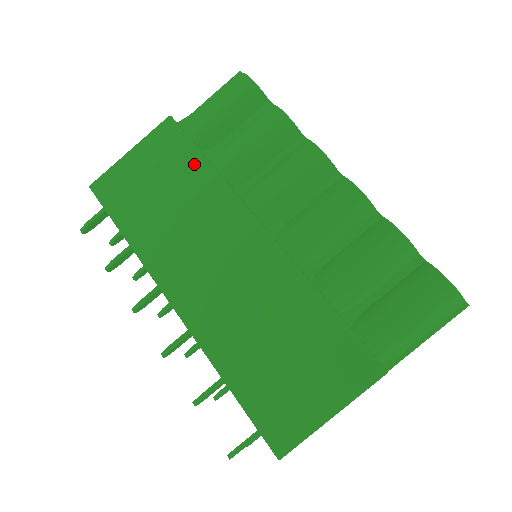
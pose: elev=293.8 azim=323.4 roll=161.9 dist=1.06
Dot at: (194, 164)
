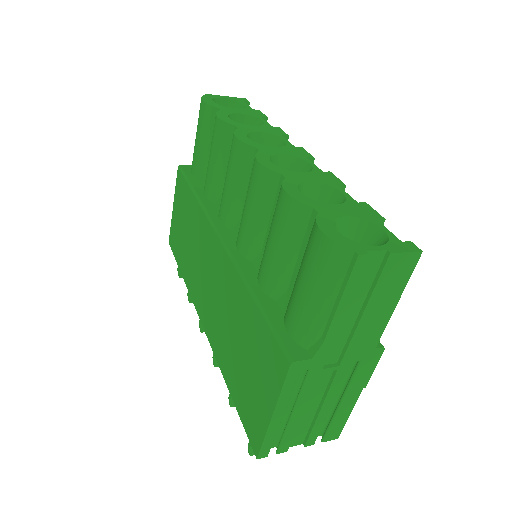
Dot at: (190, 199)
